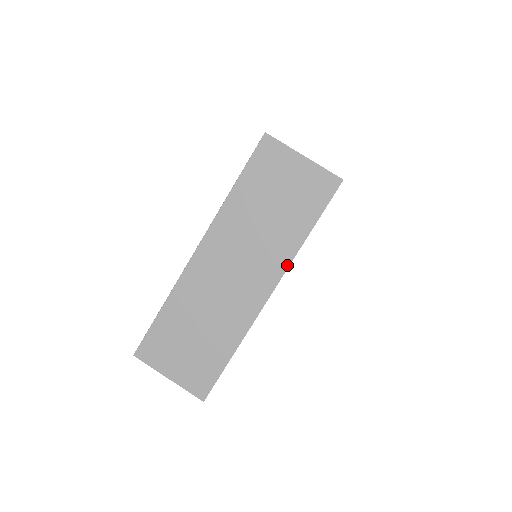
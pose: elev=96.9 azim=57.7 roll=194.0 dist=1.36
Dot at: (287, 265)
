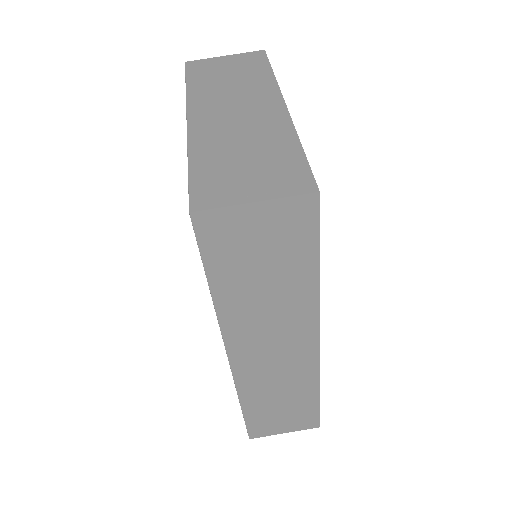
Dot at: (277, 87)
